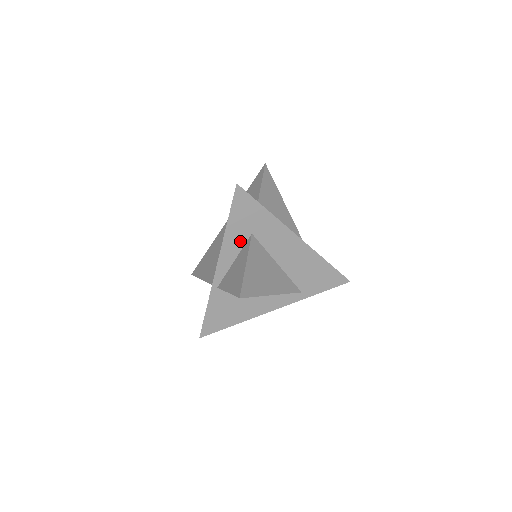
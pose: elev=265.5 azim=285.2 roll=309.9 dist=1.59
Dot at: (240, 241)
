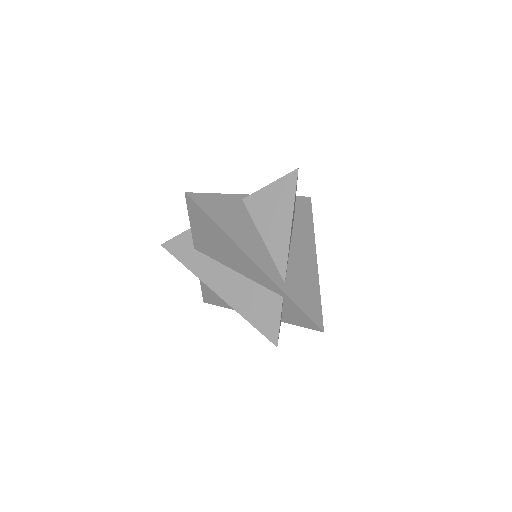
Dot at: occluded
